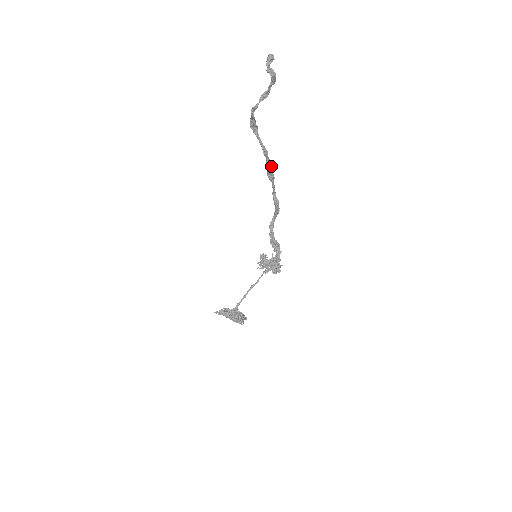
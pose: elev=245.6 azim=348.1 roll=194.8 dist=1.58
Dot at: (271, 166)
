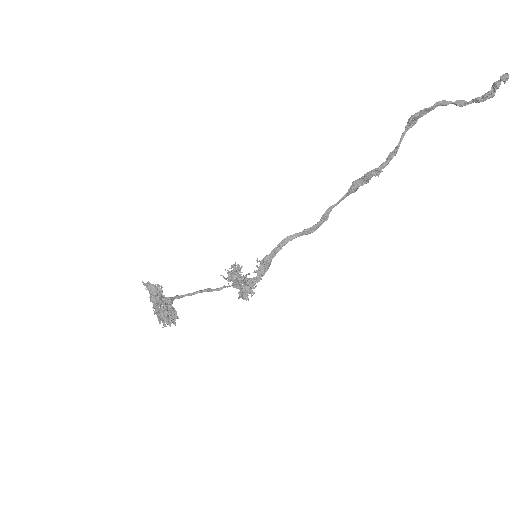
Dot at: (375, 176)
